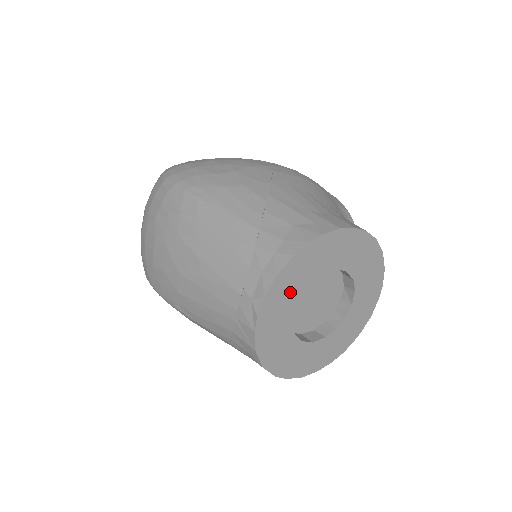
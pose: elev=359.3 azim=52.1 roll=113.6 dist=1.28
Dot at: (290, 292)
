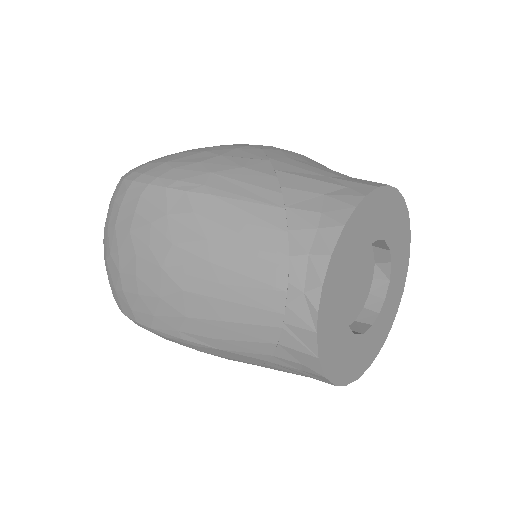
Dot at: (343, 274)
